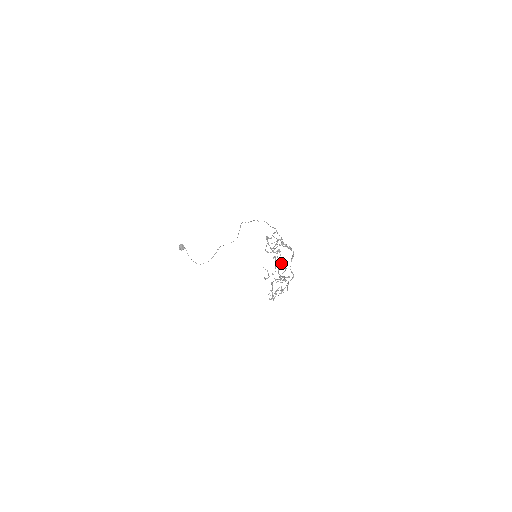
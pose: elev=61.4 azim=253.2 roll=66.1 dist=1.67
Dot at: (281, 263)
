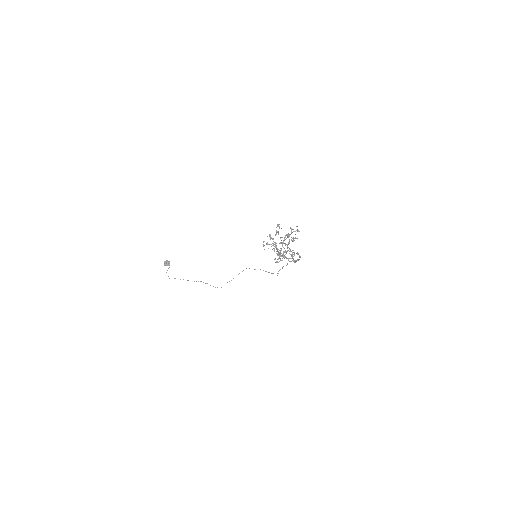
Dot at: (292, 240)
